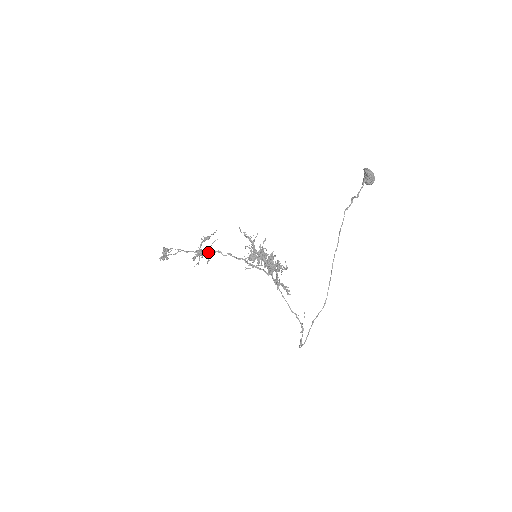
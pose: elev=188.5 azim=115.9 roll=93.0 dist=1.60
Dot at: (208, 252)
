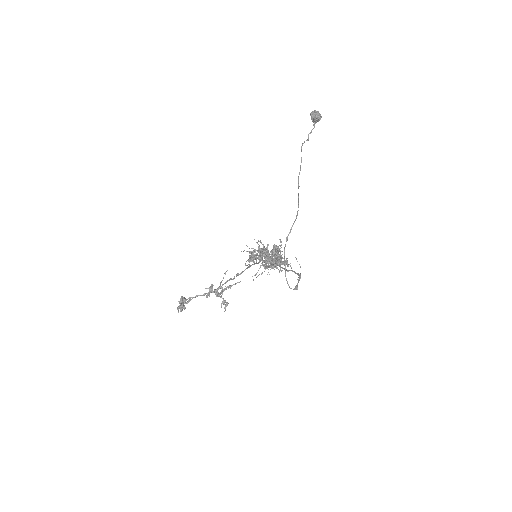
Dot at: (221, 286)
